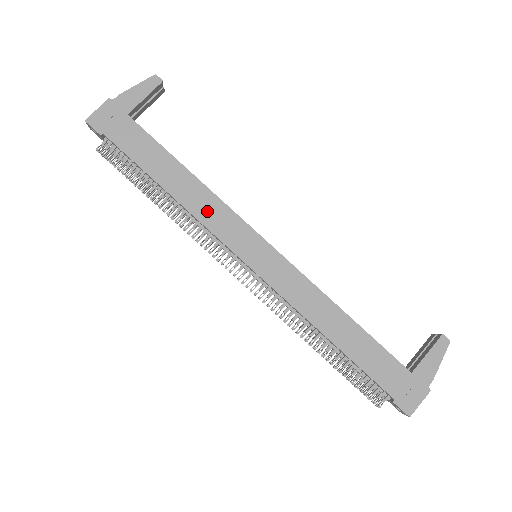
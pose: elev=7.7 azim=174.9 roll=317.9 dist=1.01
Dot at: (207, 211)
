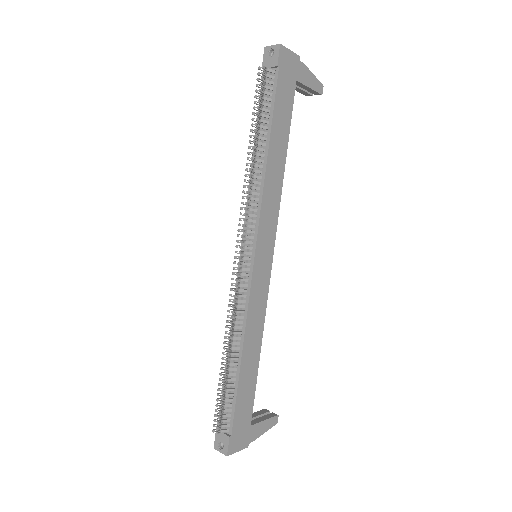
Dot at: (271, 196)
